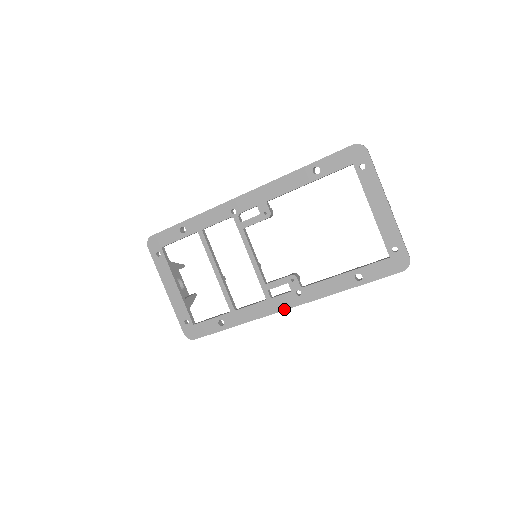
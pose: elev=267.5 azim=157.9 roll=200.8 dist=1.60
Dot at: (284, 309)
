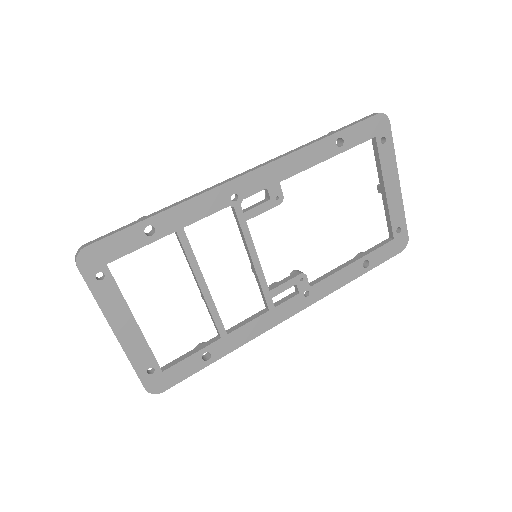
Dot at: (289, 317)
